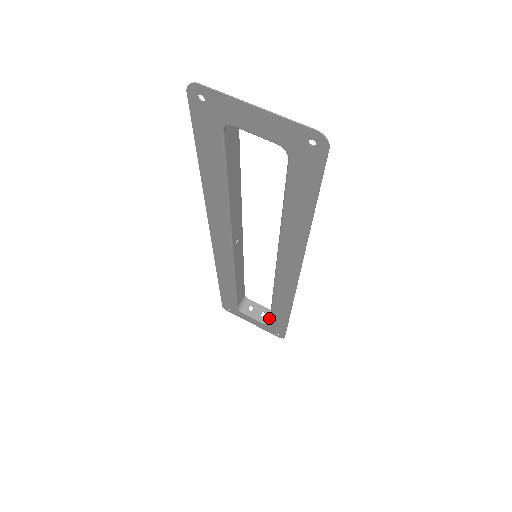
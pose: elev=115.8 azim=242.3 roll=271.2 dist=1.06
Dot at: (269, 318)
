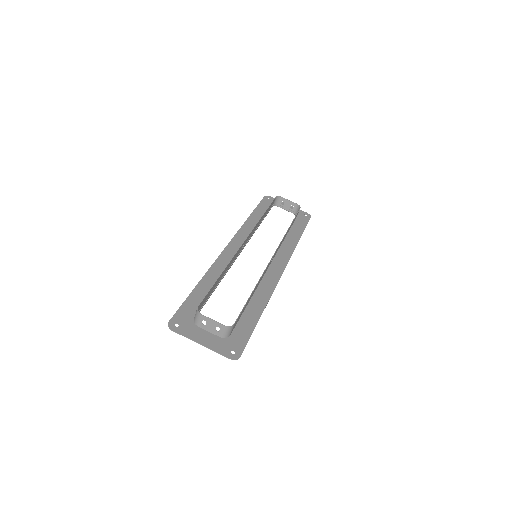
Dot at: (296, 210)
